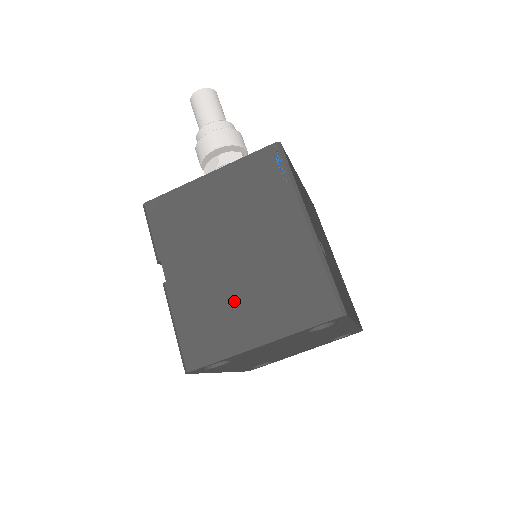
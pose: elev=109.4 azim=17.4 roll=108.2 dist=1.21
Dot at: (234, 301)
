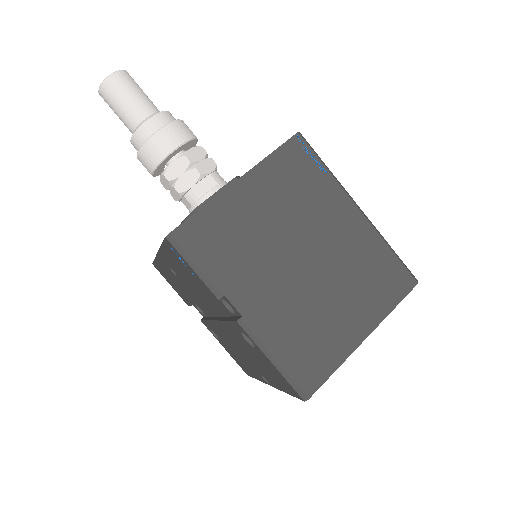
Dot at: (324, 307)
